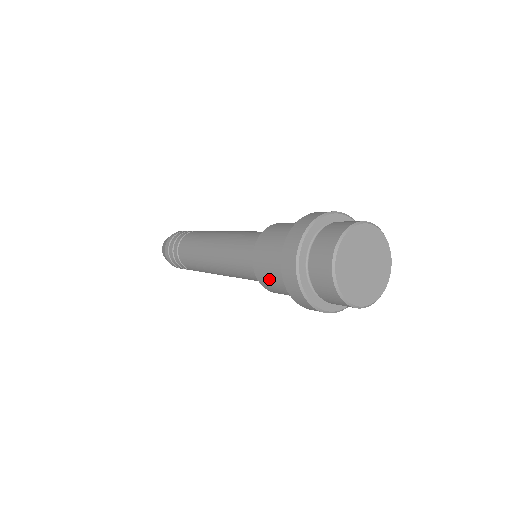
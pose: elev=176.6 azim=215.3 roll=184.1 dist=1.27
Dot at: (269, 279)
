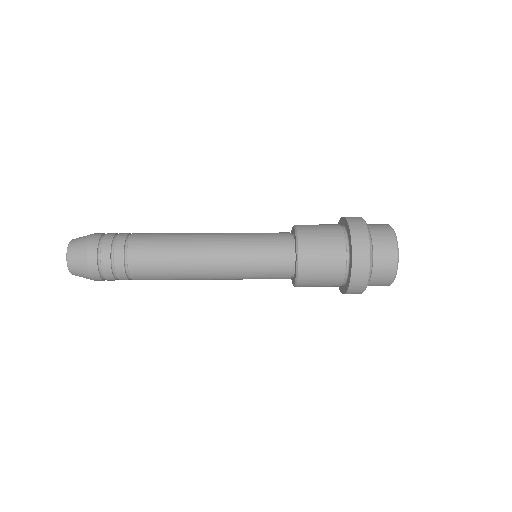
Dot at: (318, 247)
